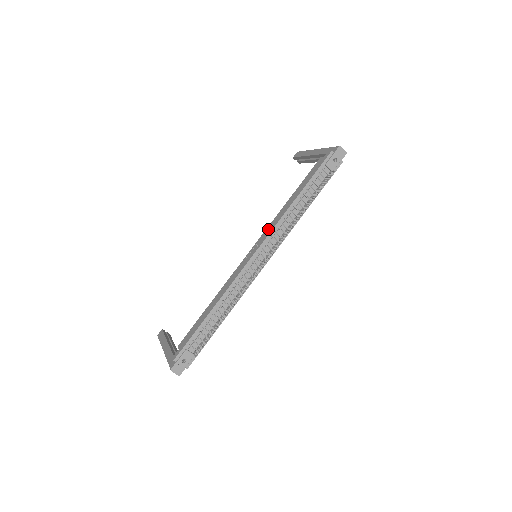
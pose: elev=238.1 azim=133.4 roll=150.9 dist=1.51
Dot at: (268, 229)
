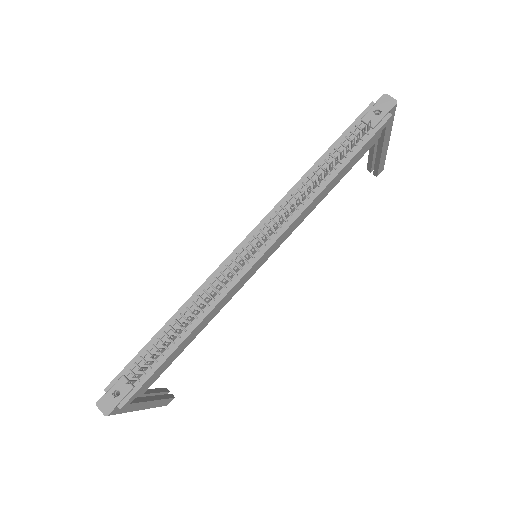
Dot at: occluded
